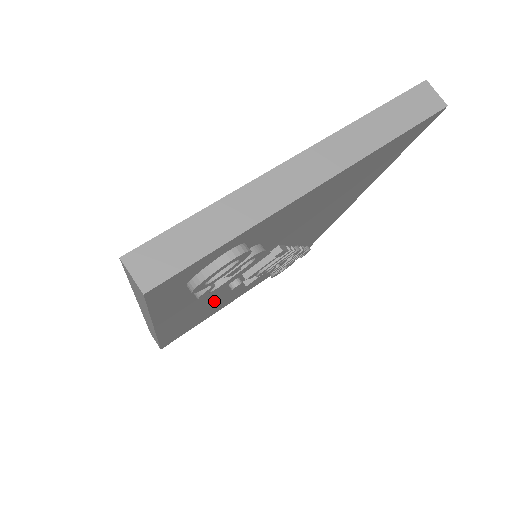
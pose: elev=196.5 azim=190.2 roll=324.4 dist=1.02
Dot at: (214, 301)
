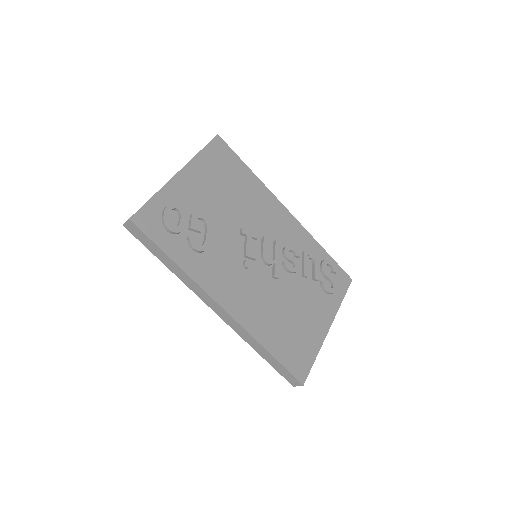
Dot at: (265, 296)
